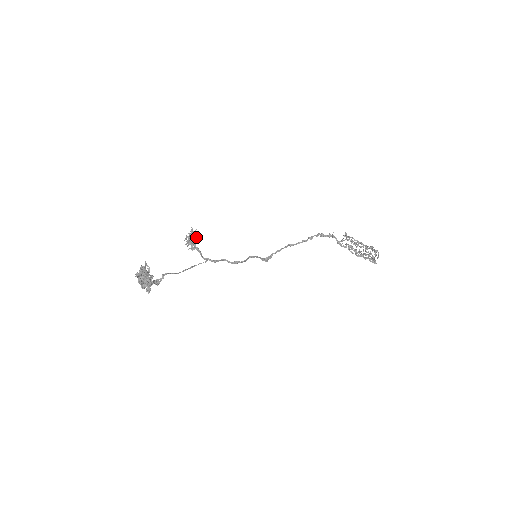
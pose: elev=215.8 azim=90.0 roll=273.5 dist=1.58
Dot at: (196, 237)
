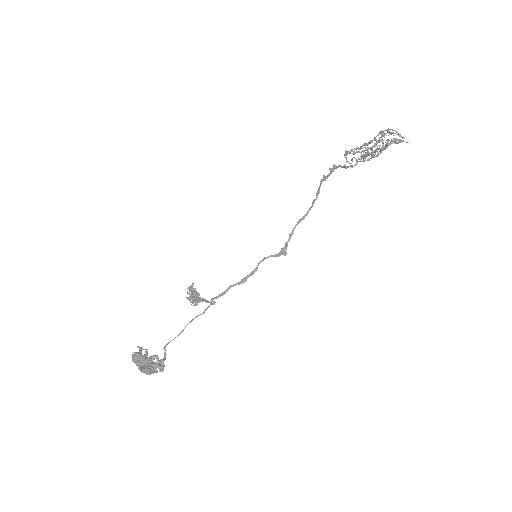
Dot at: occluded
